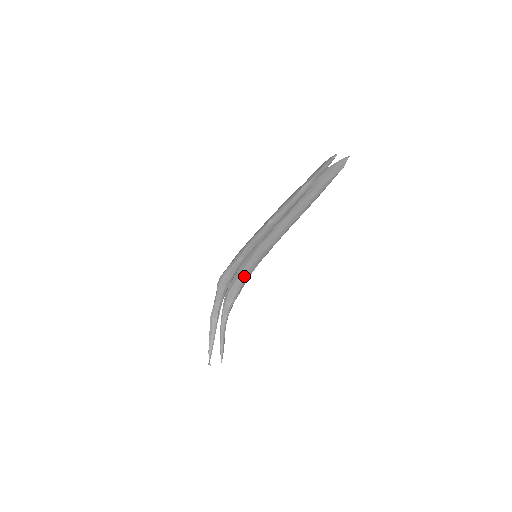
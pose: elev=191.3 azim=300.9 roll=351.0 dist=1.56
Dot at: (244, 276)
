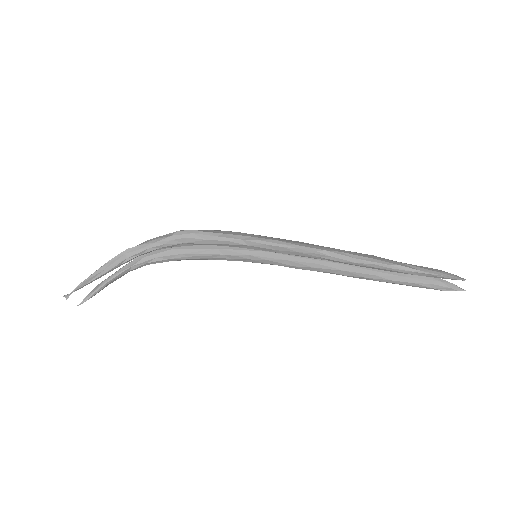
Dot at: (211, 255)
